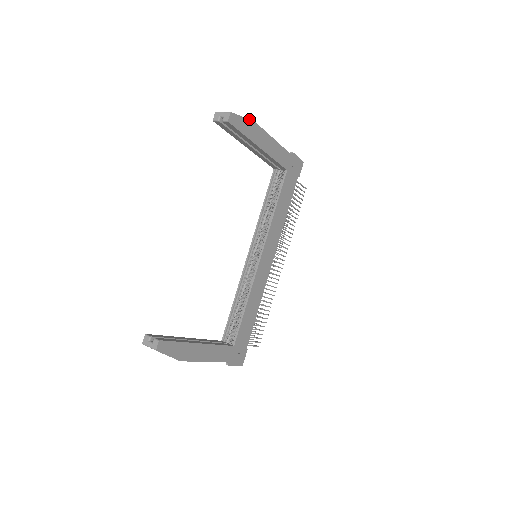
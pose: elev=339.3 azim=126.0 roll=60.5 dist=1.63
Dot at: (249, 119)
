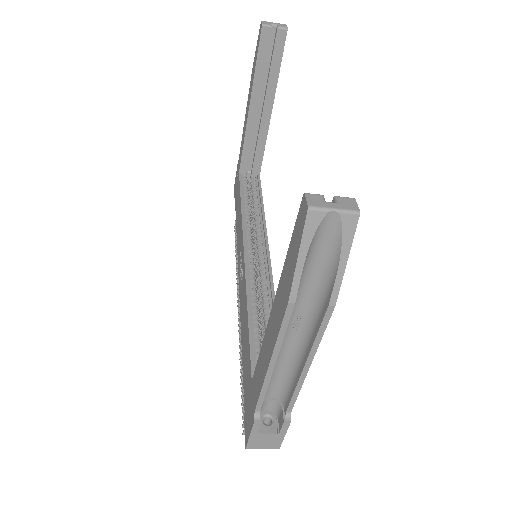
Dot at: occluded
